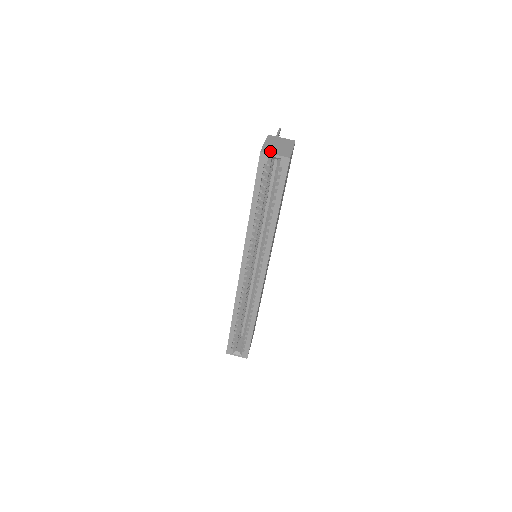
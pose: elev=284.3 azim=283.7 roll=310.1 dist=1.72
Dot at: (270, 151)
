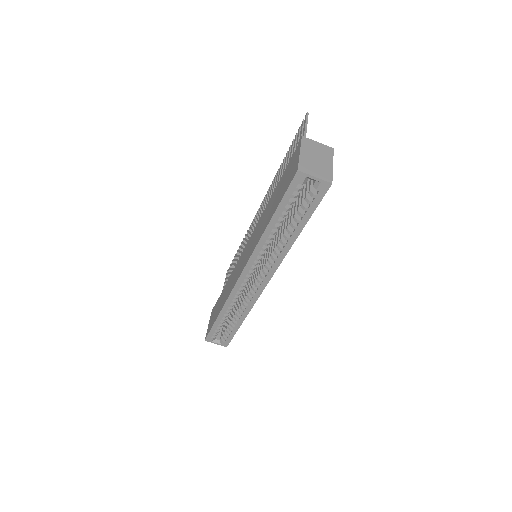
Dot at: (309, 170)
